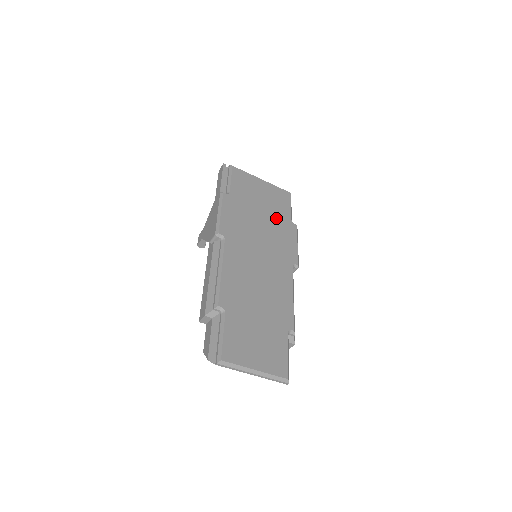
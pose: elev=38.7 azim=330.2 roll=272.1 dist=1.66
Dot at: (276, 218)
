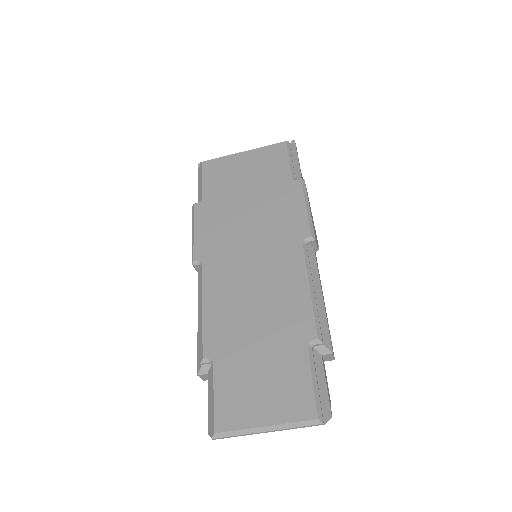
Dot at: (269, 190)
